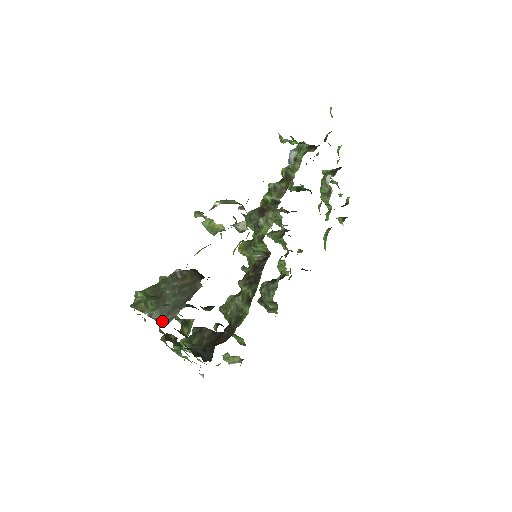
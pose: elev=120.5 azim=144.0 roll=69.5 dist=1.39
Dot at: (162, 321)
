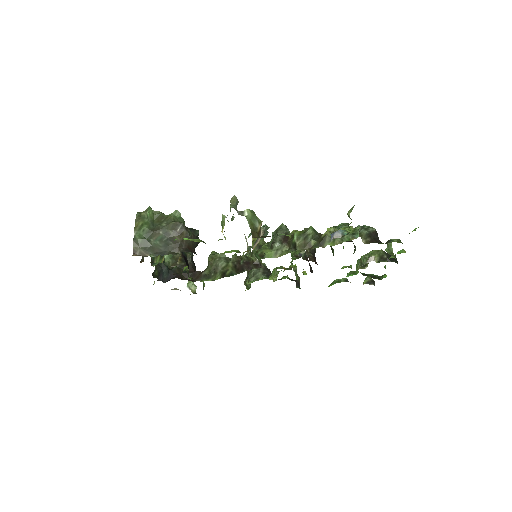
Dot at: (136, 249)
